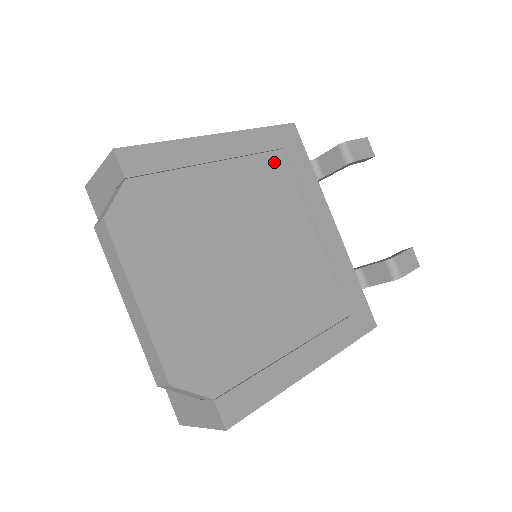
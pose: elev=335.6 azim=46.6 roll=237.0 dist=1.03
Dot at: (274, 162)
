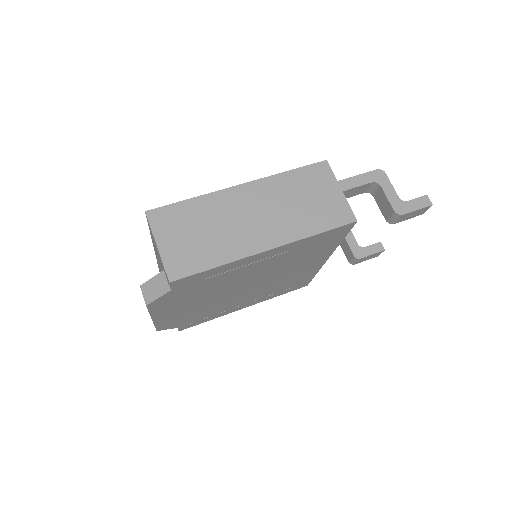
Dot at: (307, 248)
